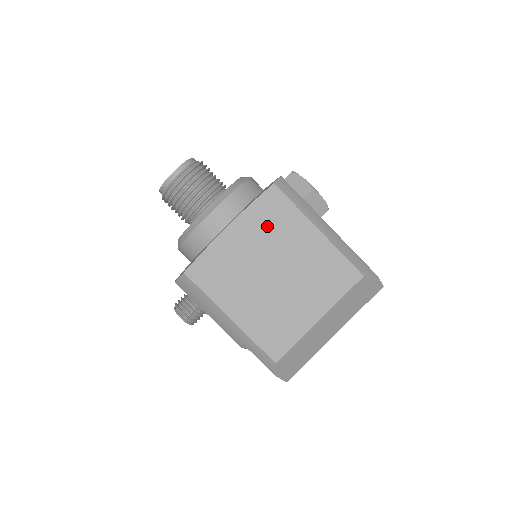
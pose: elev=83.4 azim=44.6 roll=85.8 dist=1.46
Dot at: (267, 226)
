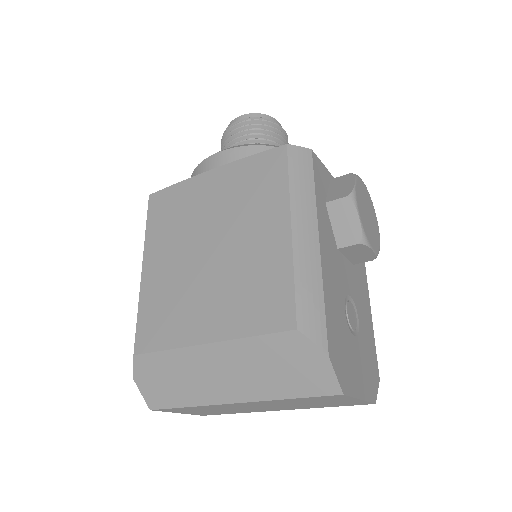
Dot at: (244, 190)
